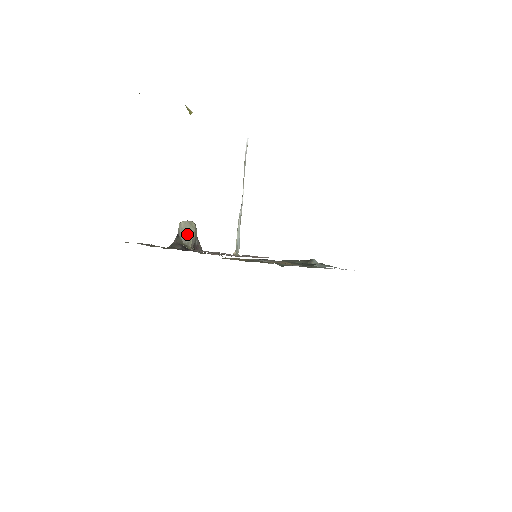
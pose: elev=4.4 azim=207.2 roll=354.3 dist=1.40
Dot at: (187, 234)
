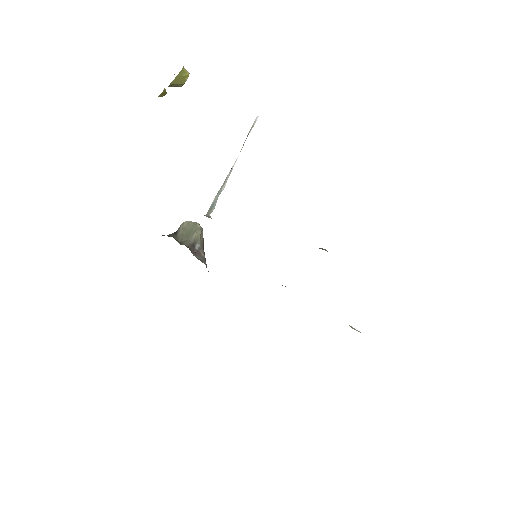
Dot at: (187, 233)
